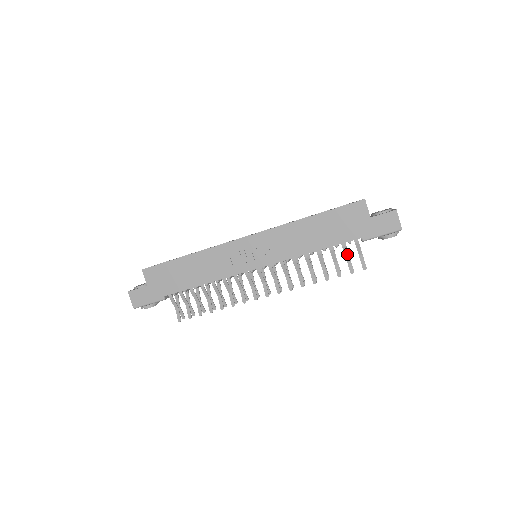
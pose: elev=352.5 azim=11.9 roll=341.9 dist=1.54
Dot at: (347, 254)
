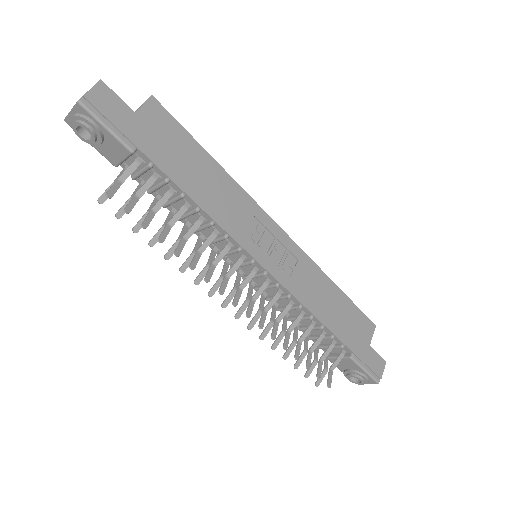
Dot at: (326, 355)
